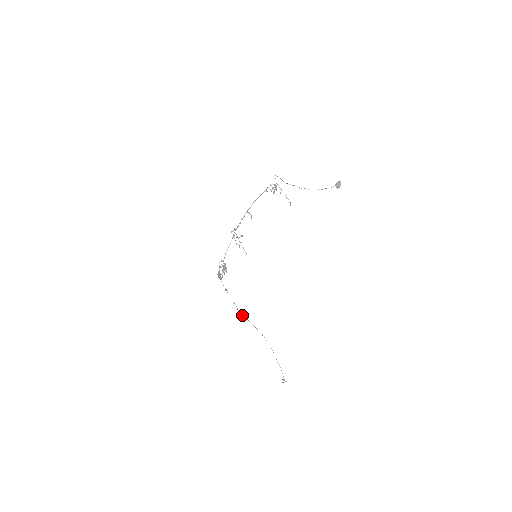
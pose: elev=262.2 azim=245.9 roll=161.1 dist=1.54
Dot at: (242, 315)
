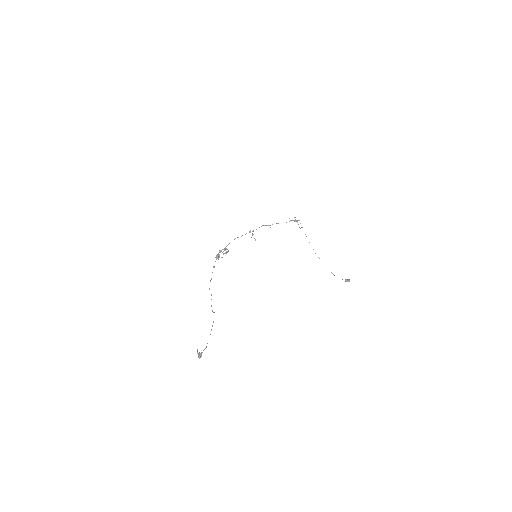
Dot at: occluded
